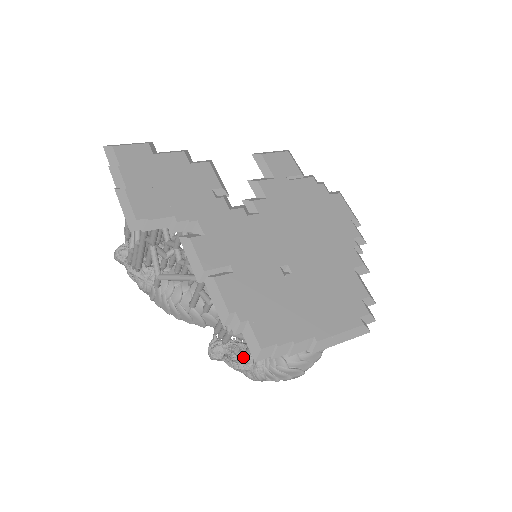
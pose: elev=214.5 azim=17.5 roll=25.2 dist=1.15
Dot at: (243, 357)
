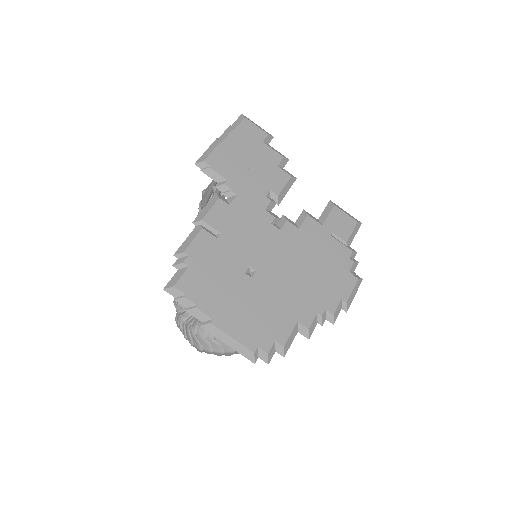
Dot at: occluded
